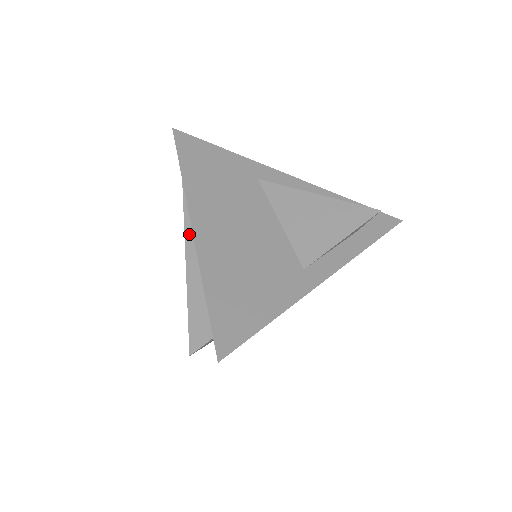
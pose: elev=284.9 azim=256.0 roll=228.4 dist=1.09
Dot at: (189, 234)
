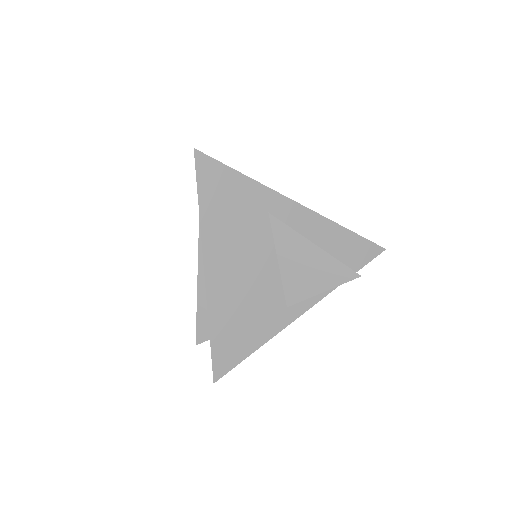
Dot at: occluded
